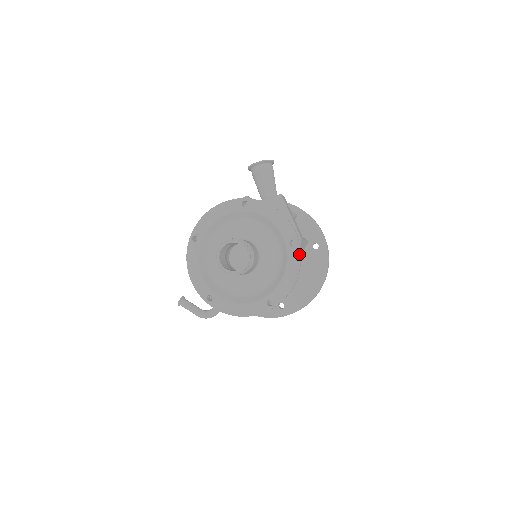
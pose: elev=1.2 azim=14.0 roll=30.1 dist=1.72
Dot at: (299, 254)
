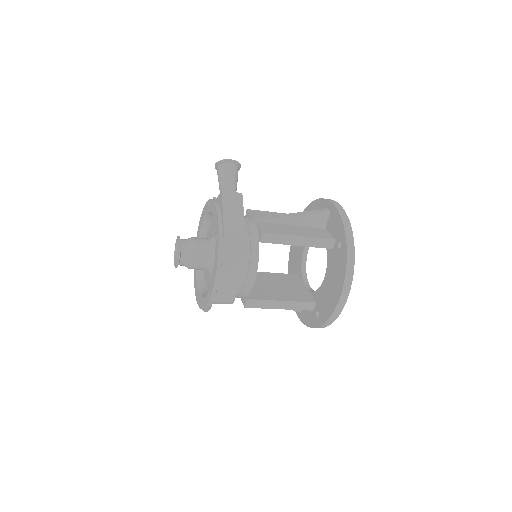
Dot at: (218, 247)
